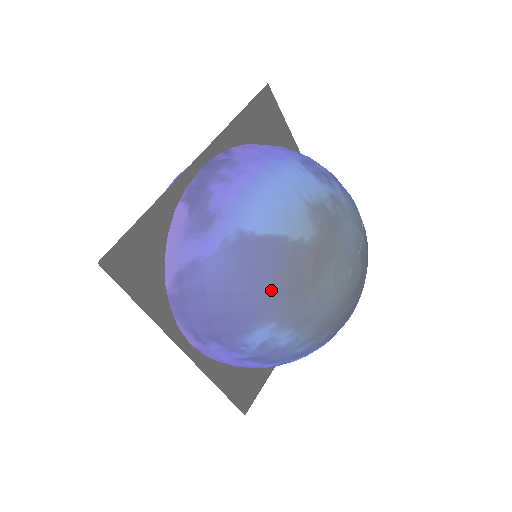
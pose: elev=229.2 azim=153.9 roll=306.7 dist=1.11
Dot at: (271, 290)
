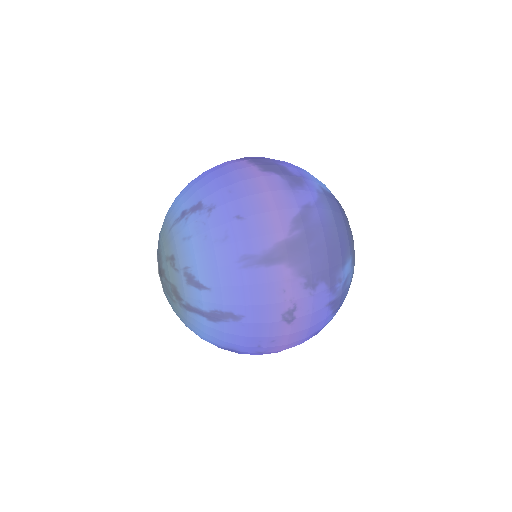
Dot at: (348, 229)
